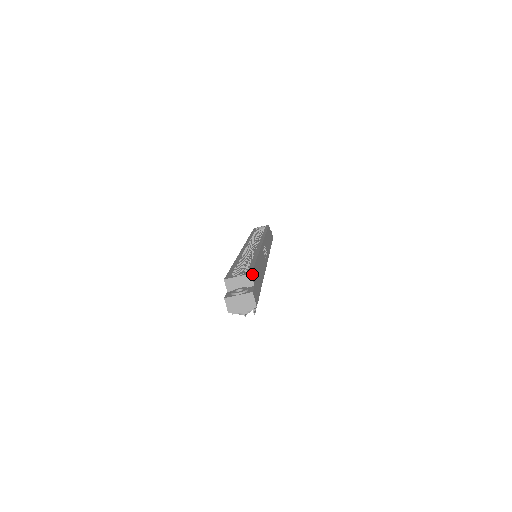
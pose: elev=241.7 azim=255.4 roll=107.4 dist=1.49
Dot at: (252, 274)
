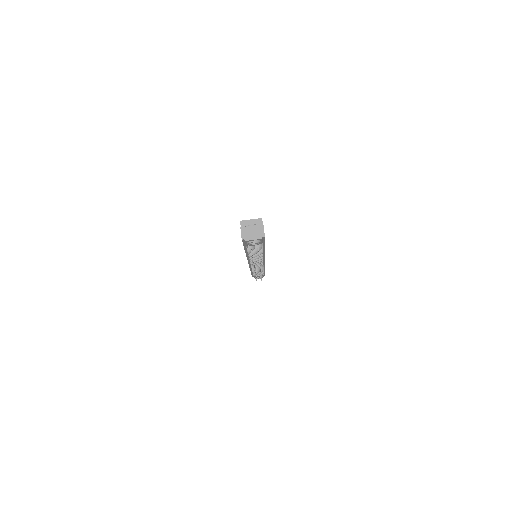
Dot at: (262, 221)
